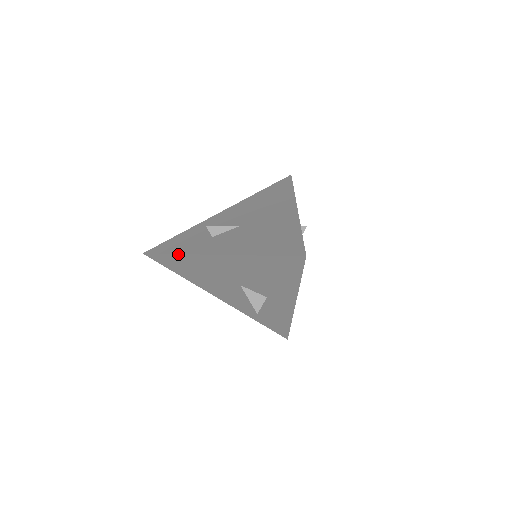
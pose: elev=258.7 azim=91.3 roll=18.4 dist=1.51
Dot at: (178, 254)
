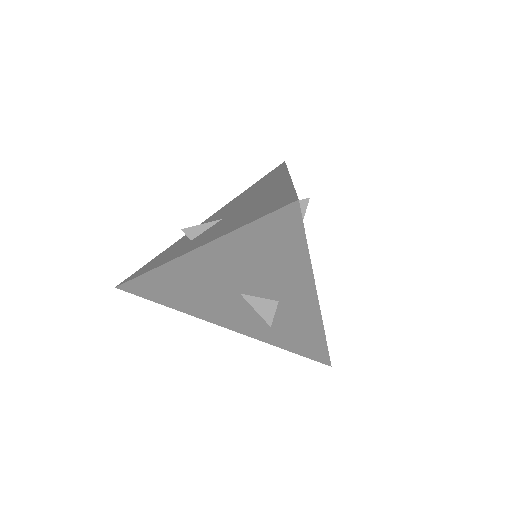
Dot at: (150, 271)
